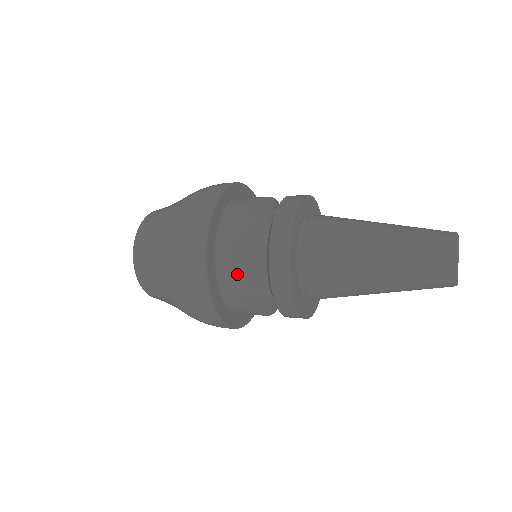
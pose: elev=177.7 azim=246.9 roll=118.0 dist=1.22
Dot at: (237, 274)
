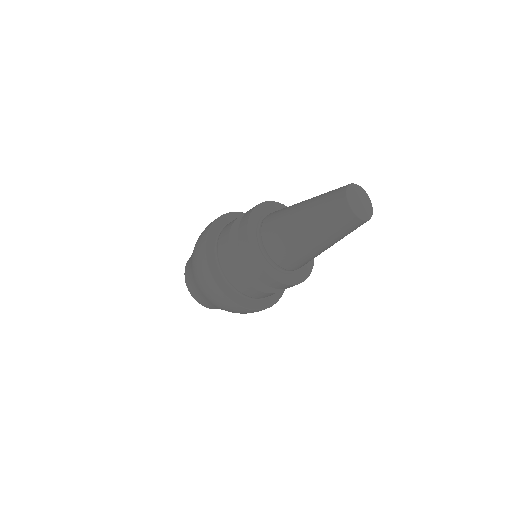
Dot at: (249, 290)
